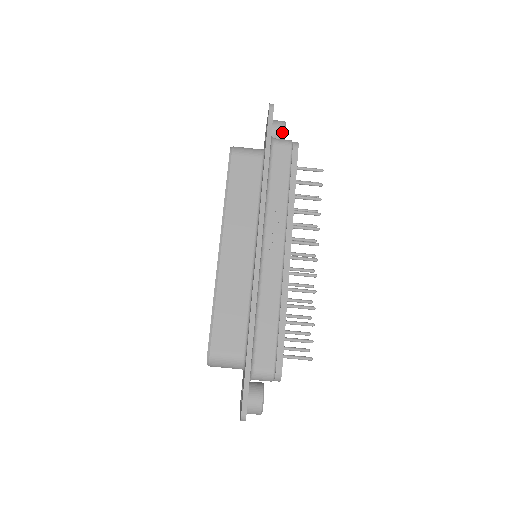
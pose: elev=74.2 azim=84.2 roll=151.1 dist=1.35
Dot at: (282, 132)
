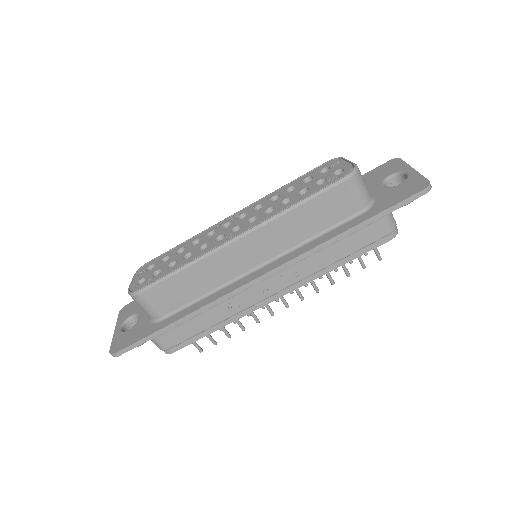
Dot at: occluded
